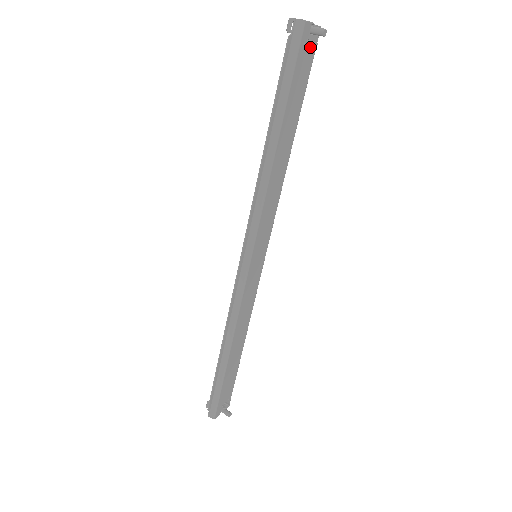
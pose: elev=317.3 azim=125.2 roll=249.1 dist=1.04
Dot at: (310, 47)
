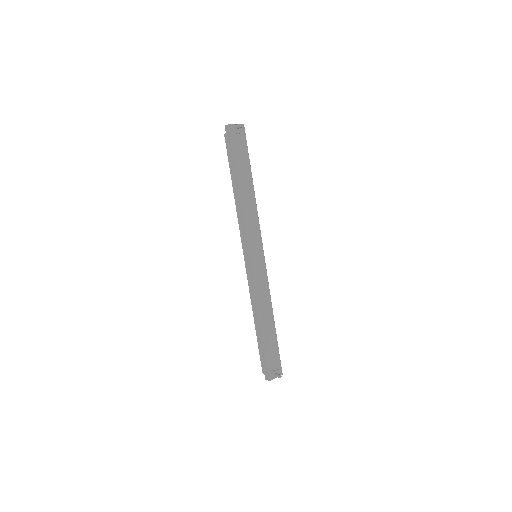
Dot at: (240, 135)
